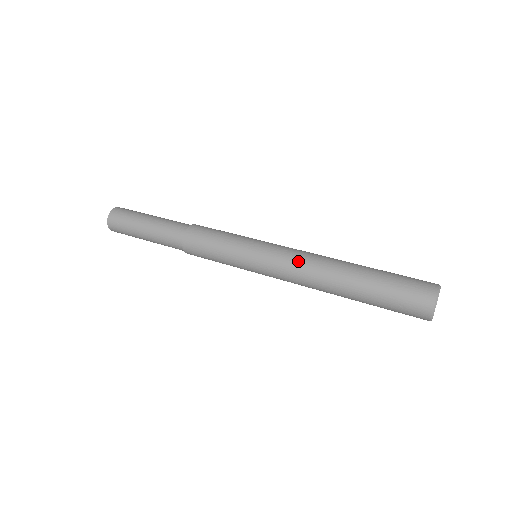
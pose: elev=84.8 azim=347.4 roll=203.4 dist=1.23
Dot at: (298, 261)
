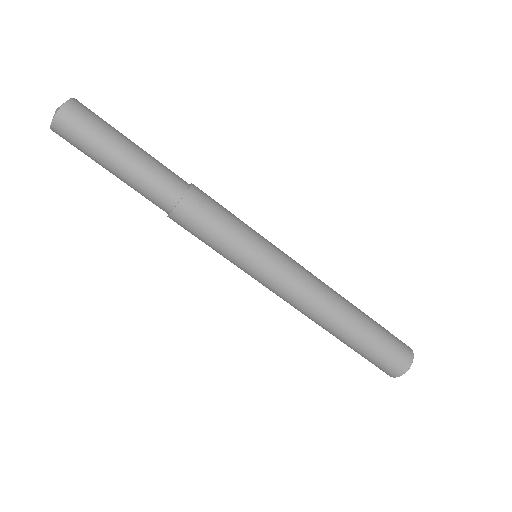
Dot at: (308, 290)
